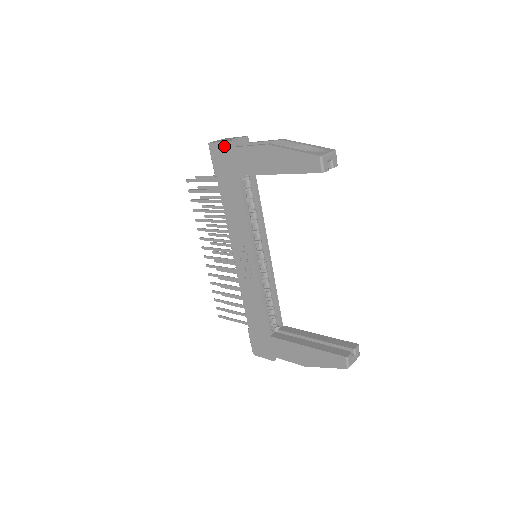
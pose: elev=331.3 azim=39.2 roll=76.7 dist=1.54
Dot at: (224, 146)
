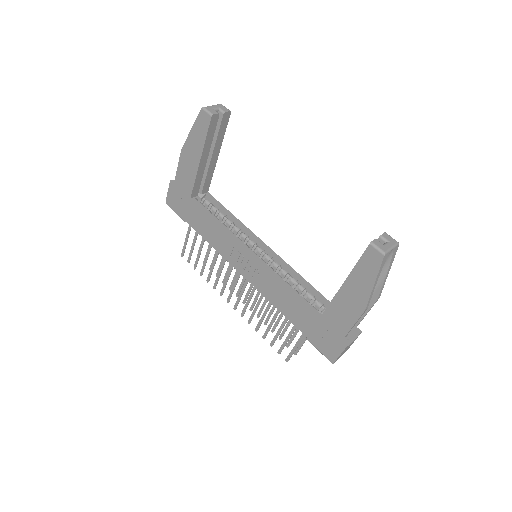
Dot at: (171, 190)
